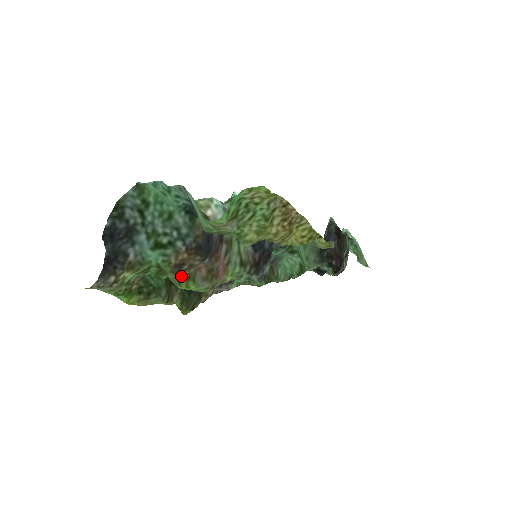
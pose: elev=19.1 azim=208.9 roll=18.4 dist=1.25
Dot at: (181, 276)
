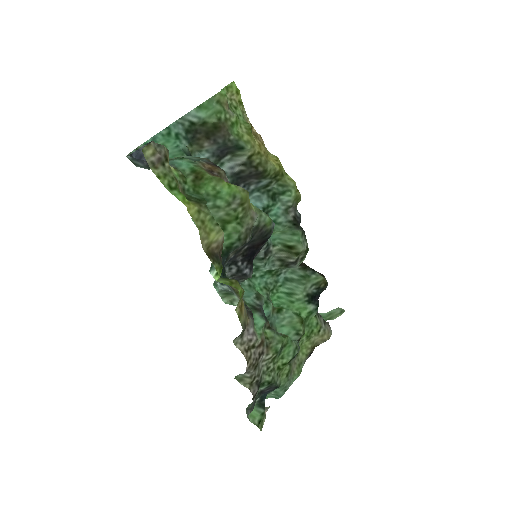
Dot at: (217, 177)
